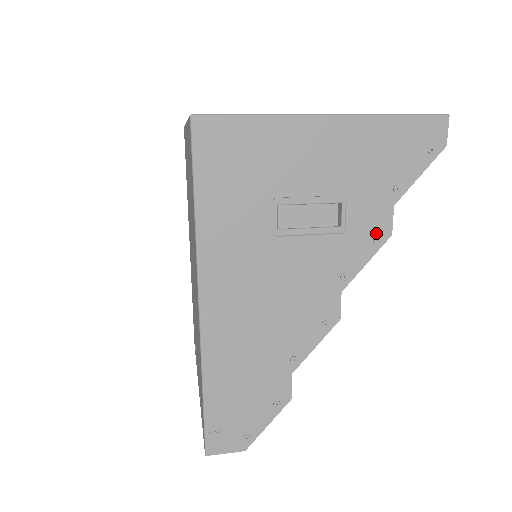
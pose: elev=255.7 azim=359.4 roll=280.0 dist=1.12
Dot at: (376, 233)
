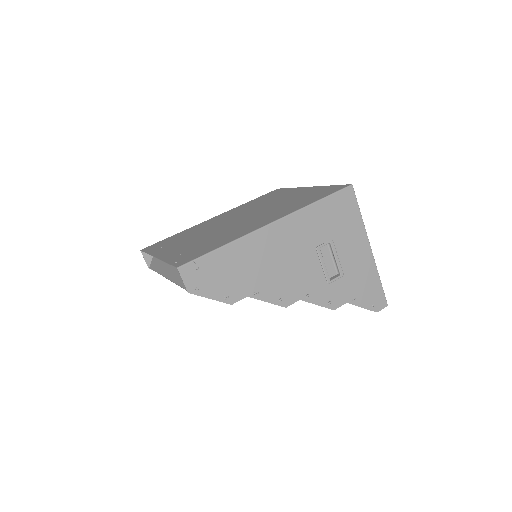
Dot at: (332, 301)
